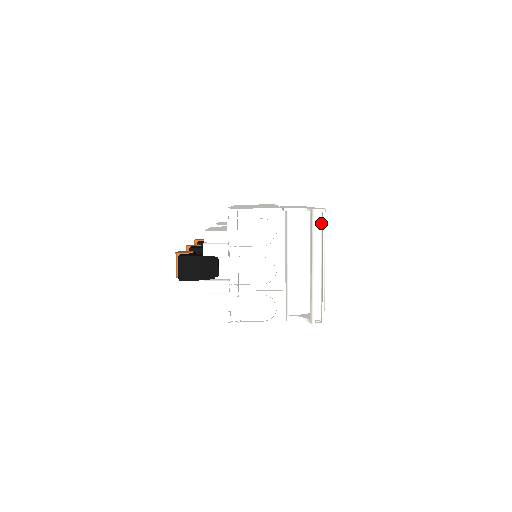
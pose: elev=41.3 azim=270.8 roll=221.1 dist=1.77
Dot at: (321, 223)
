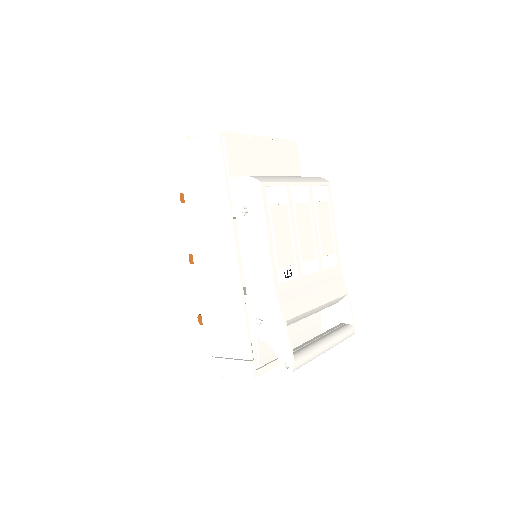
Dot at: (298, 358)
